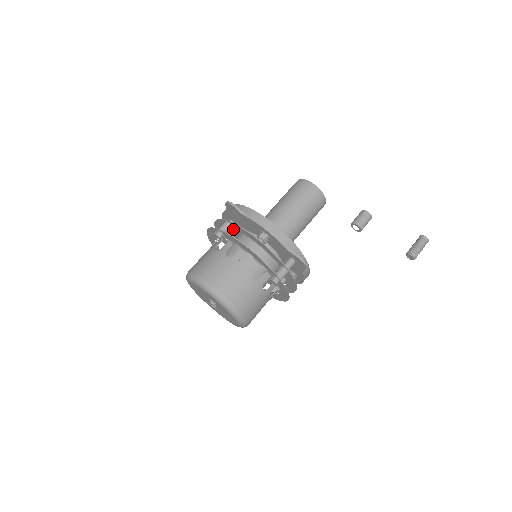
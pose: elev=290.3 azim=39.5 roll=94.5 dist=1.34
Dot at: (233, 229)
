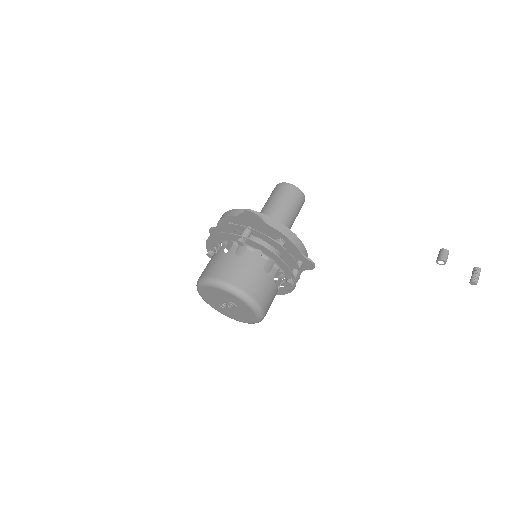
Dot at: occluded
